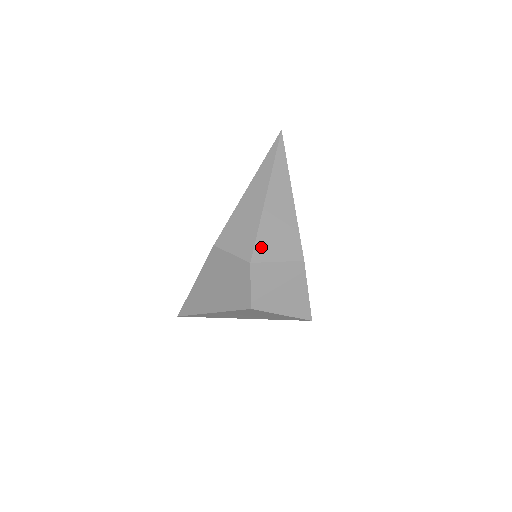
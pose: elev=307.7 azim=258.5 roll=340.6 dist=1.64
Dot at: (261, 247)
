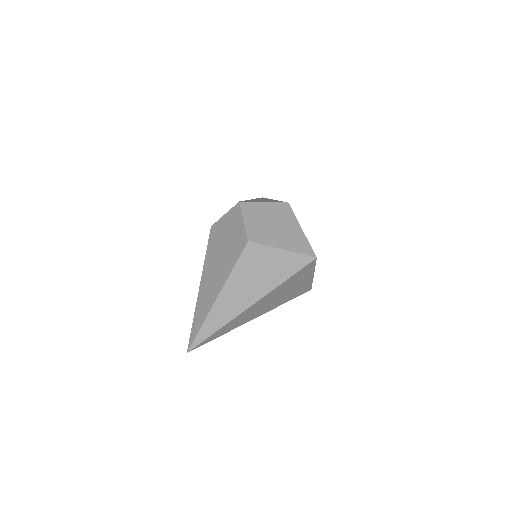
Dot at: occluded
